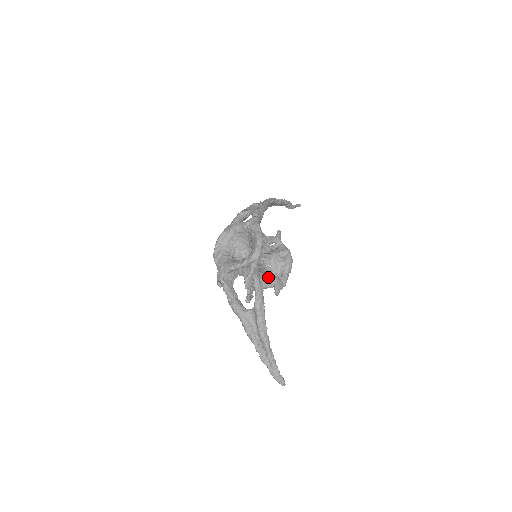
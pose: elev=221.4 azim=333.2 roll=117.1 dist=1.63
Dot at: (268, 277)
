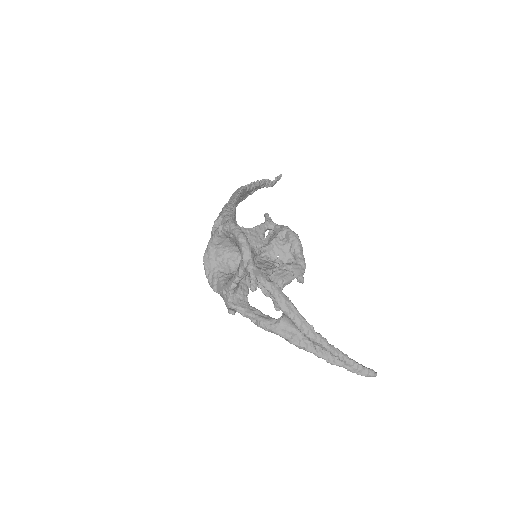
Dot at: (283, 269)
